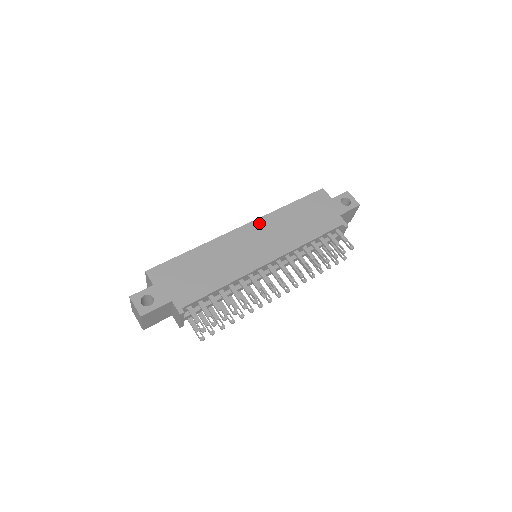
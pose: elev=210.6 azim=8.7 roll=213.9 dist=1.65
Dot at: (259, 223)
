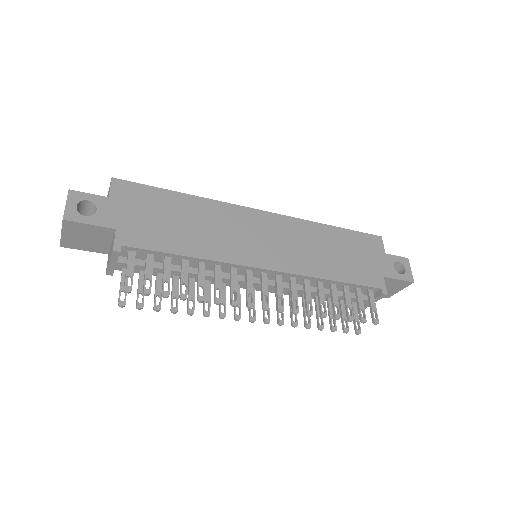
Dot at: (284, 221)
